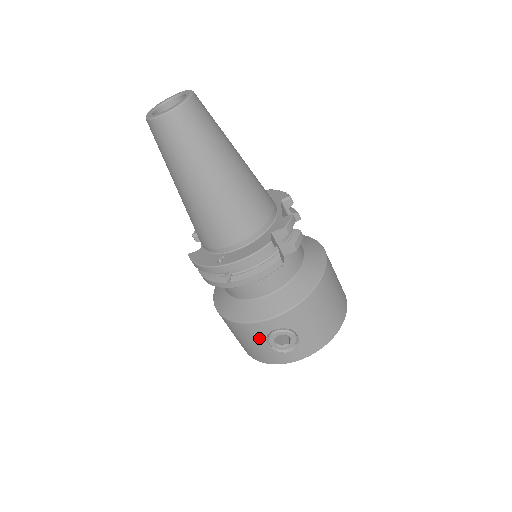
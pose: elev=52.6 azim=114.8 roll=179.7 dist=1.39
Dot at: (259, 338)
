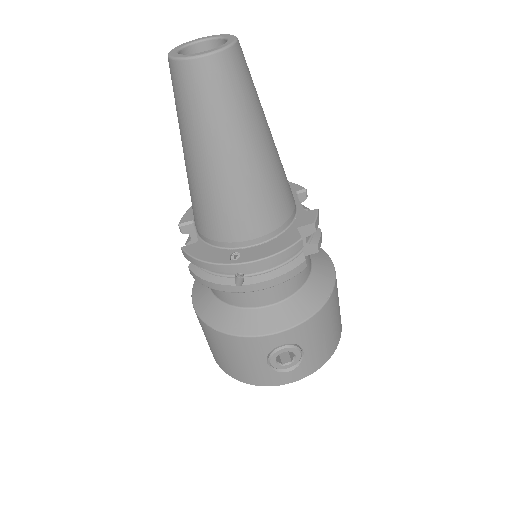
Dot at: (258, 355)
